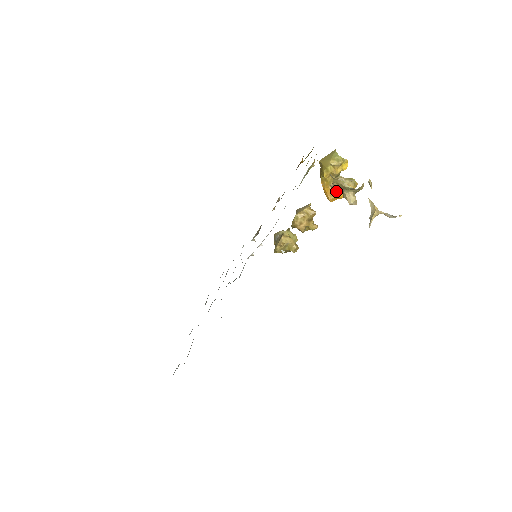
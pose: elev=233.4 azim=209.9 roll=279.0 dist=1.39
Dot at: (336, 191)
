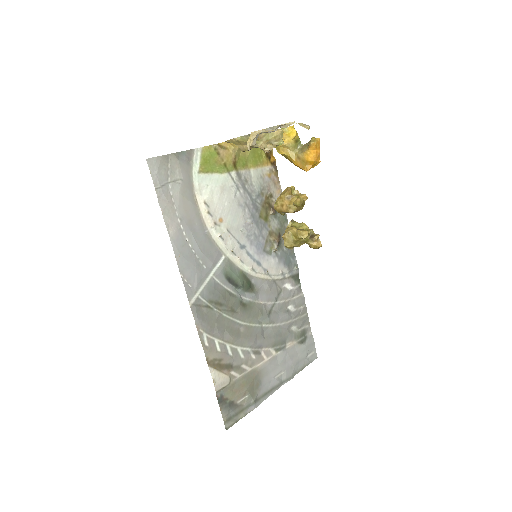
Dot at: (303, 159)
